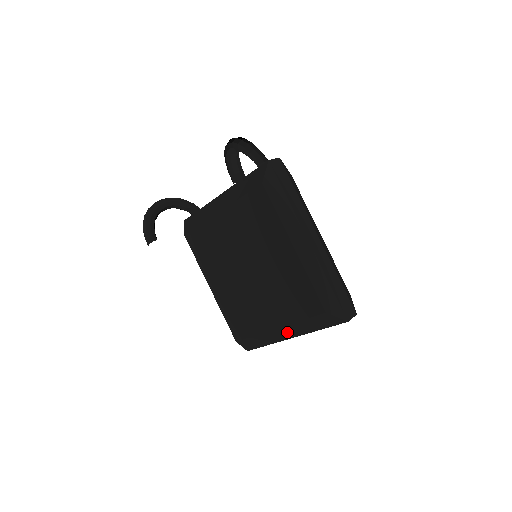
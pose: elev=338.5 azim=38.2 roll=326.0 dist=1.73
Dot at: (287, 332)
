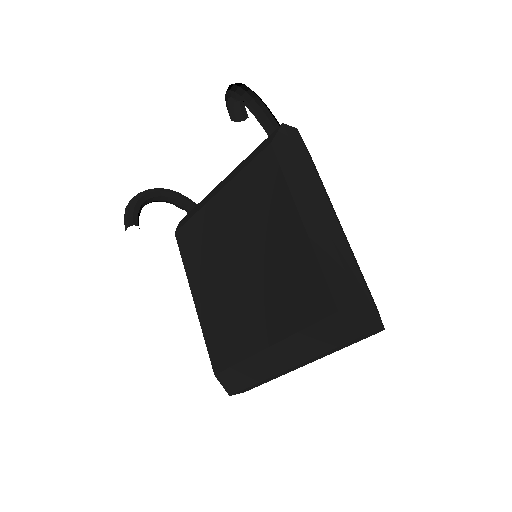
Dot at: (283, 355)
